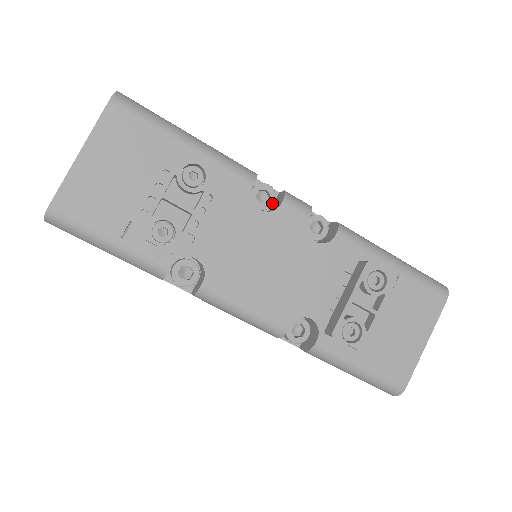
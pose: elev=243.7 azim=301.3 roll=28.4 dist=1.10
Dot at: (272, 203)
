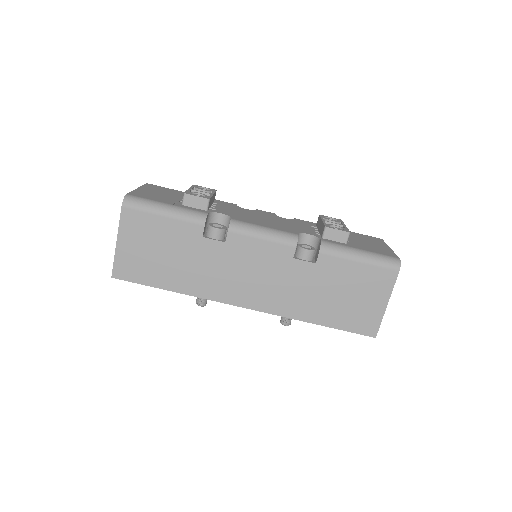
Dot at: occluded
